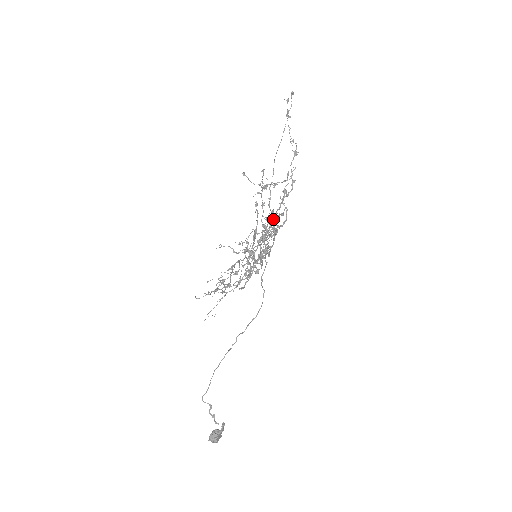
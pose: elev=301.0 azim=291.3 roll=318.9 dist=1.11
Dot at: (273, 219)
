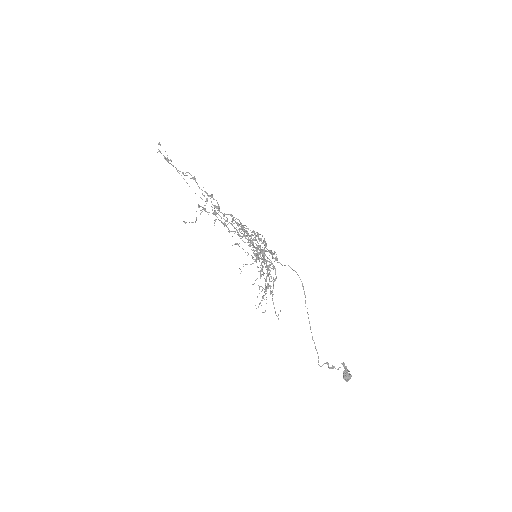
Dot at: occluded
